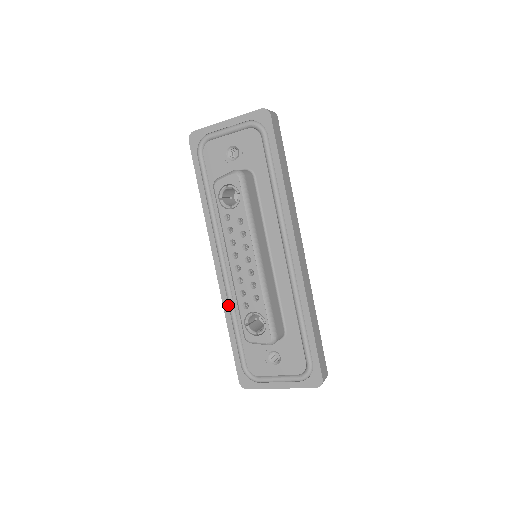
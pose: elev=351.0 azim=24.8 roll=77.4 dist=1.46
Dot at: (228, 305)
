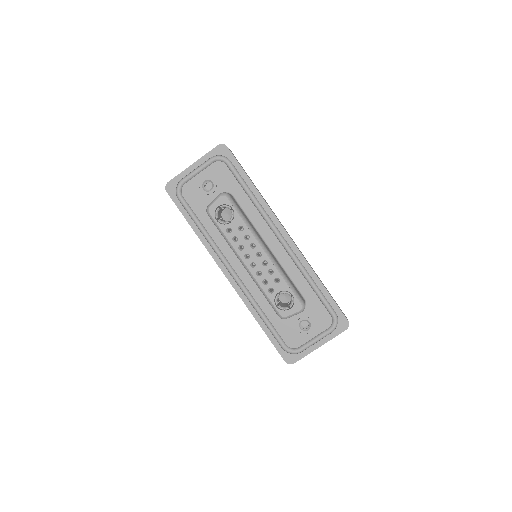
Dot at: (251, 304)
